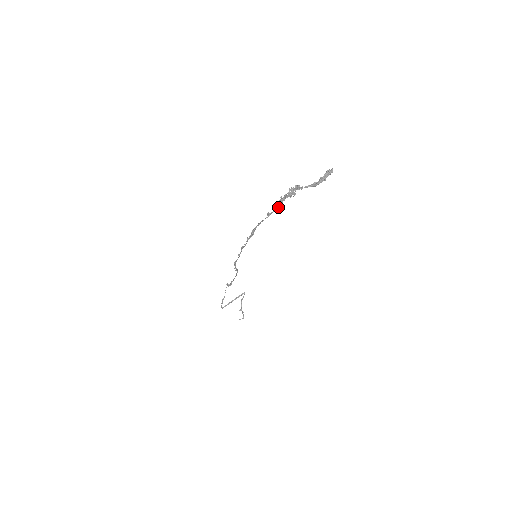
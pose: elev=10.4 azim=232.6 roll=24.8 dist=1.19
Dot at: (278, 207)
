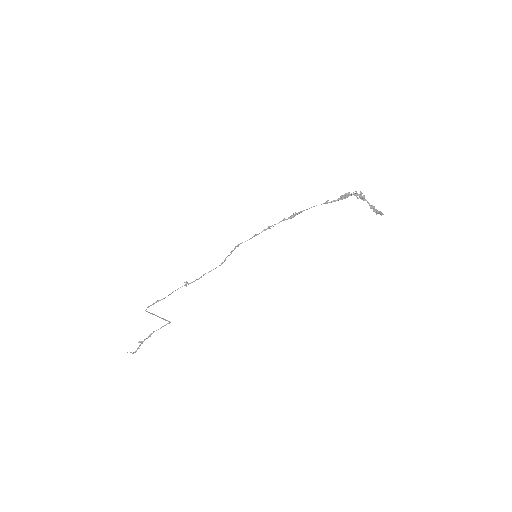
Dot at: (341, 198)
